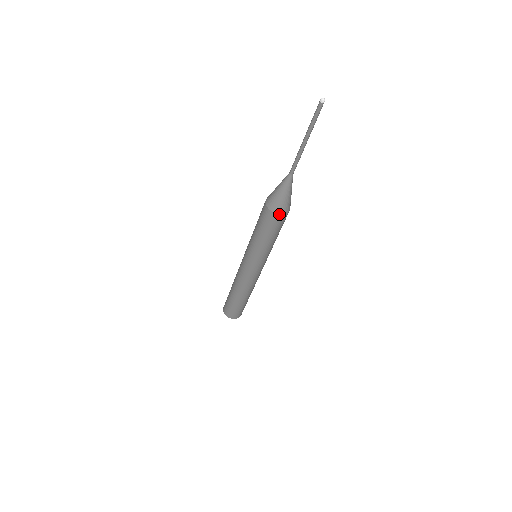
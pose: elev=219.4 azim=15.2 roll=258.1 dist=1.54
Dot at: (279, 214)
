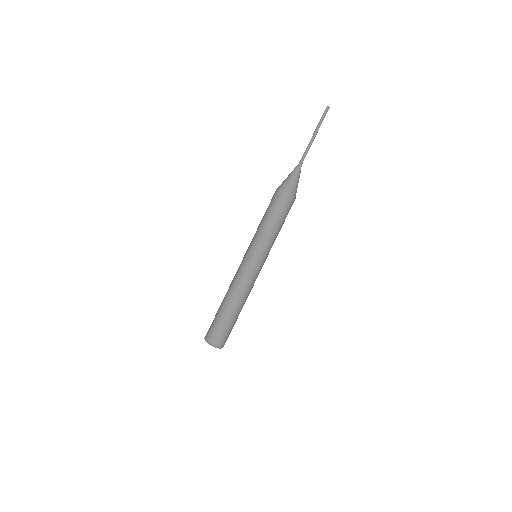
Dot at: (293, 197)
